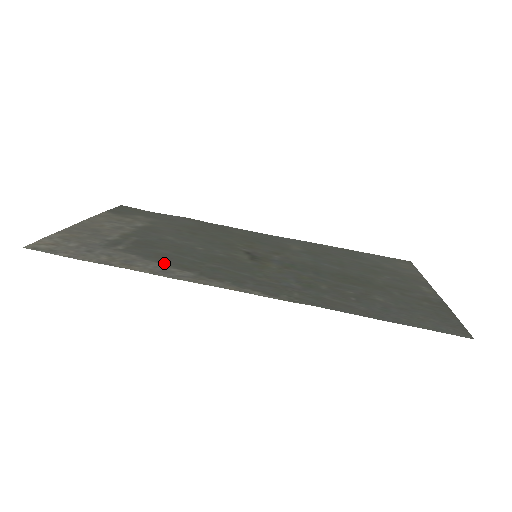
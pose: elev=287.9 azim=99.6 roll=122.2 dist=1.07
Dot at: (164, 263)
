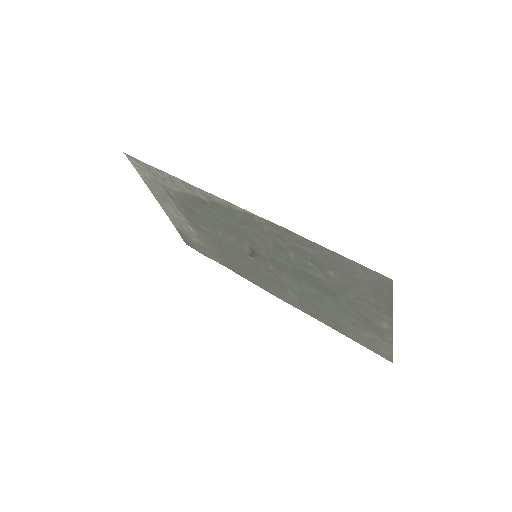
Dot at: (192, 196)
